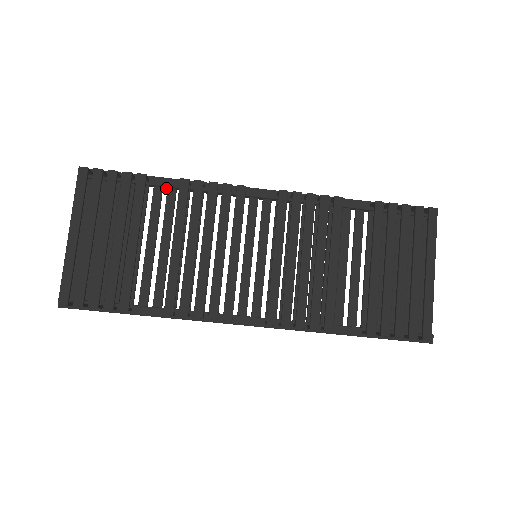
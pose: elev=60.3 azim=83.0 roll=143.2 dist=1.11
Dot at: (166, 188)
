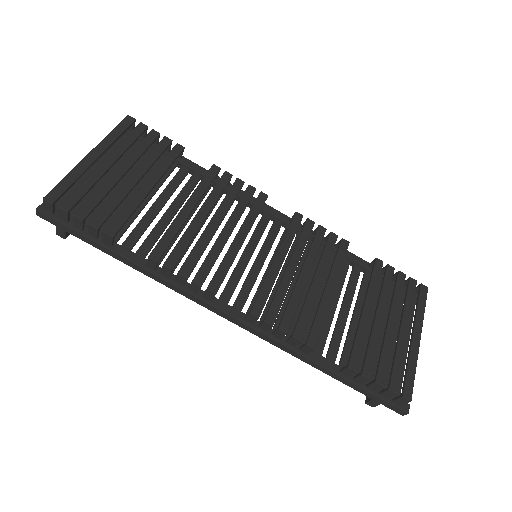
Dot at: (192, 173)
